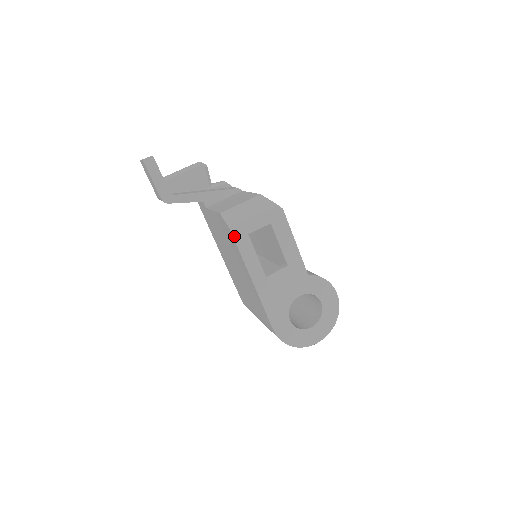
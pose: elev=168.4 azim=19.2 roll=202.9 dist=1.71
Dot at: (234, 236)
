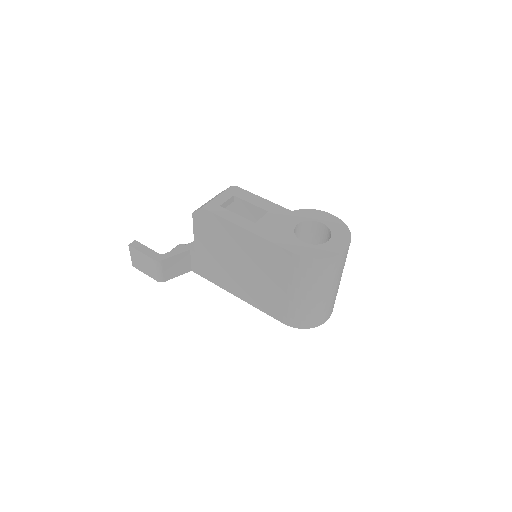
Dot at: (208, 210)
